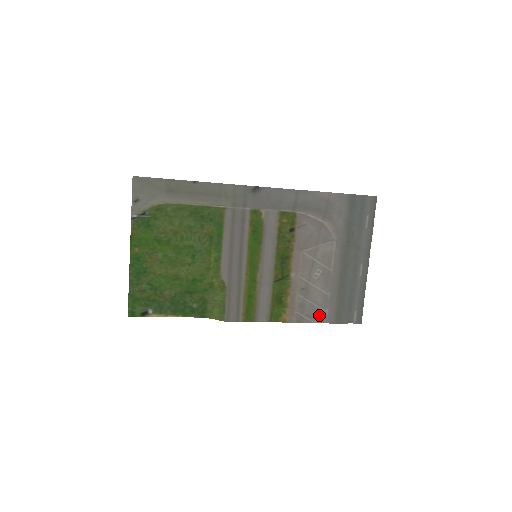
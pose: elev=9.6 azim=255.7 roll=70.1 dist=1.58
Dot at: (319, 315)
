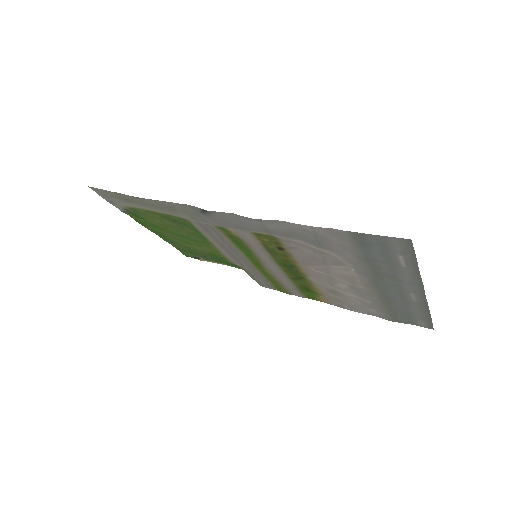
Dot at: (364, 310)
